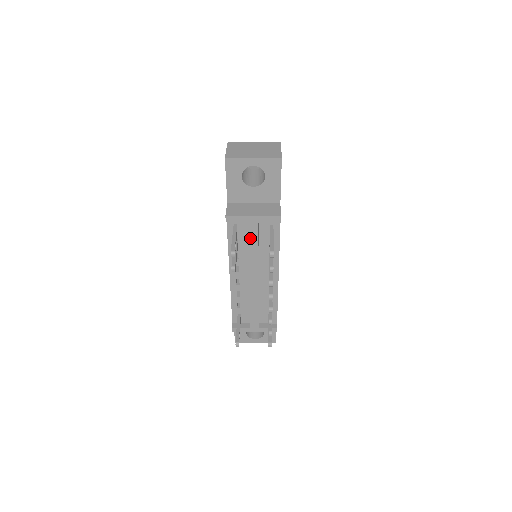
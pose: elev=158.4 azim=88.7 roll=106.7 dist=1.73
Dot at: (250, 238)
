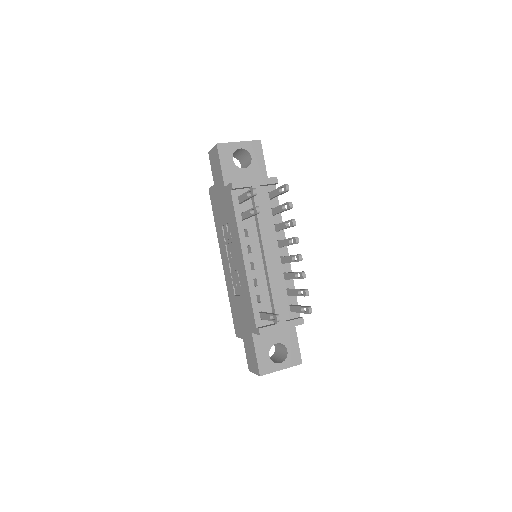
Dot at: (256, 204)
